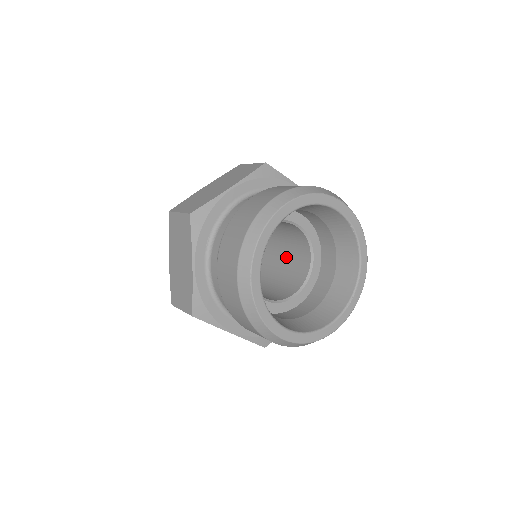
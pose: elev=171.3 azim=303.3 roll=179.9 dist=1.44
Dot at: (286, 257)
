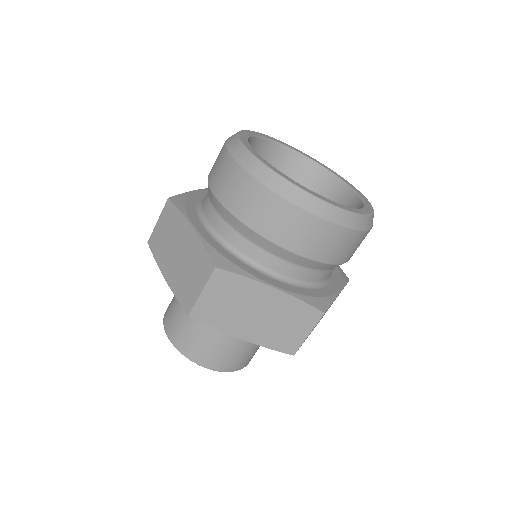
Dot at: occluded
